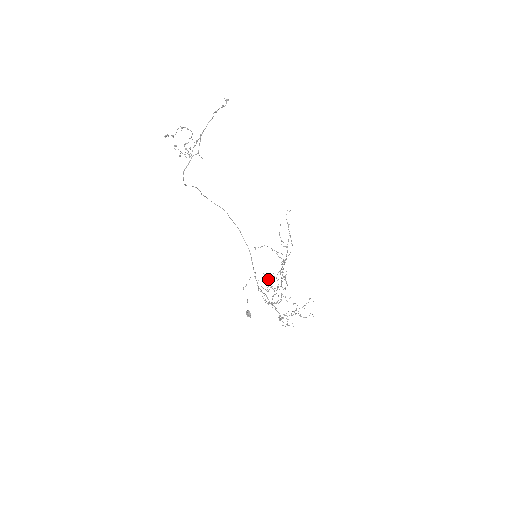
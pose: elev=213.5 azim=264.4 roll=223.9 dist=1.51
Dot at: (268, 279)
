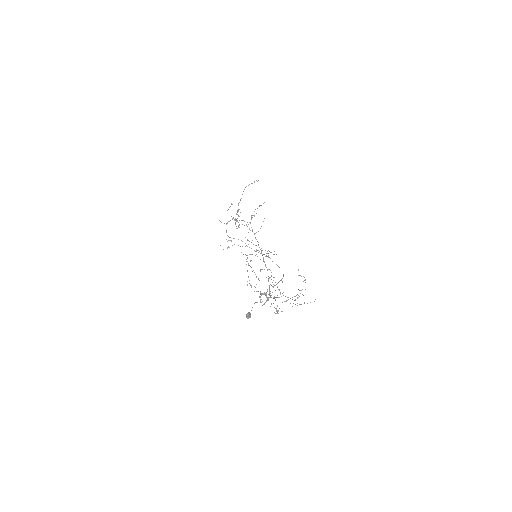
Dot at: (247, 258)
